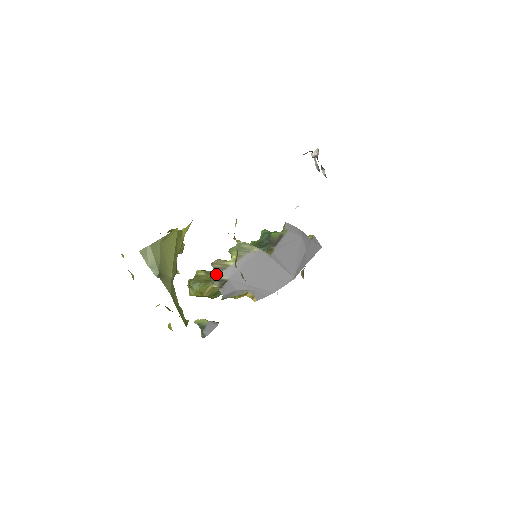
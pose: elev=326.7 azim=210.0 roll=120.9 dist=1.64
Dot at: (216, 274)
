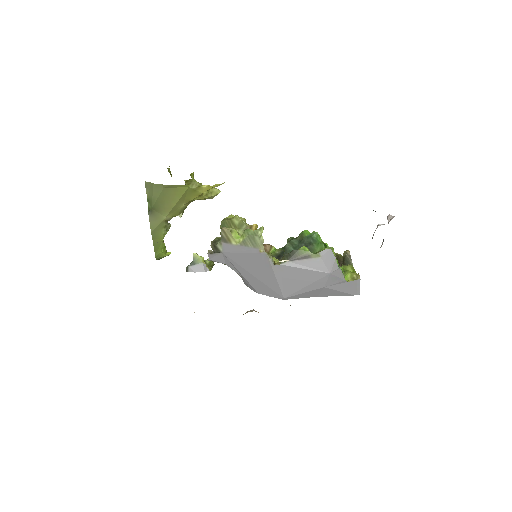
Dot at: (220, 239)
